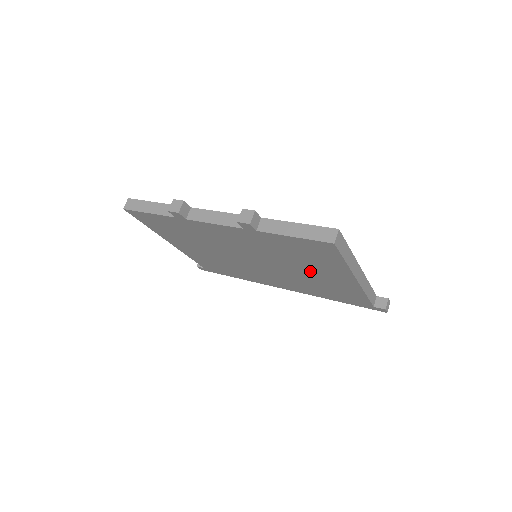
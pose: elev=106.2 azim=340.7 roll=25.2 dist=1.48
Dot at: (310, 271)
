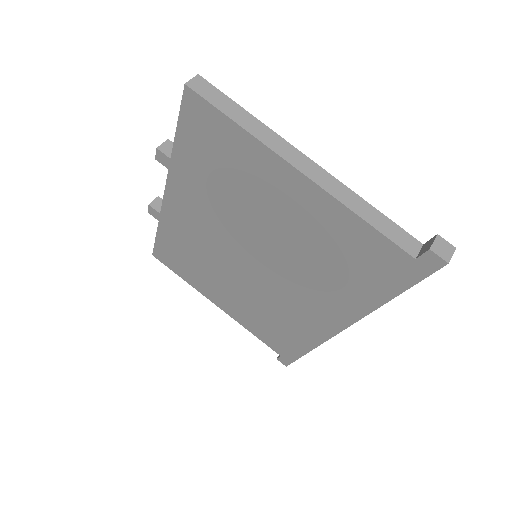
Dot at: (273, 214)
